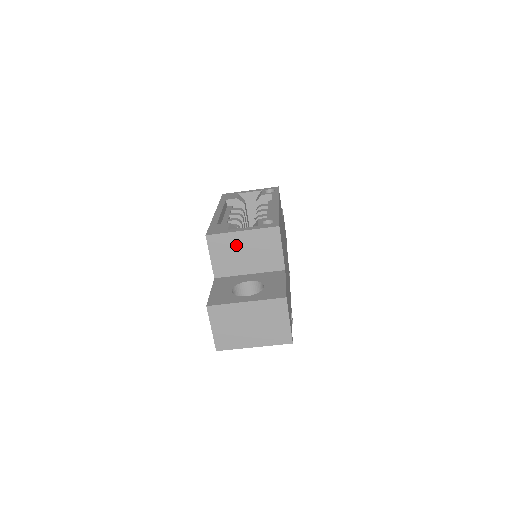
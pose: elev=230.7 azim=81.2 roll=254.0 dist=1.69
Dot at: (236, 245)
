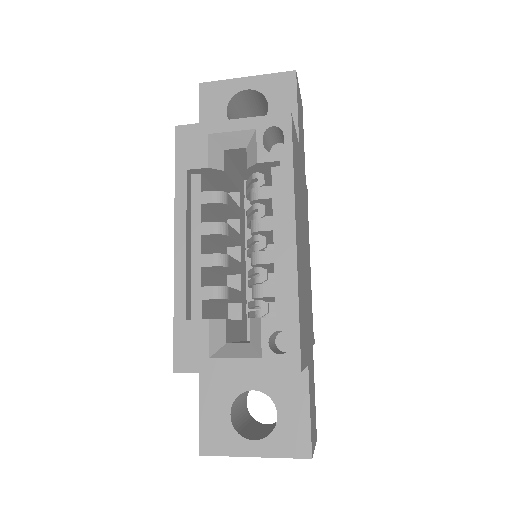
Dot at: occluded
